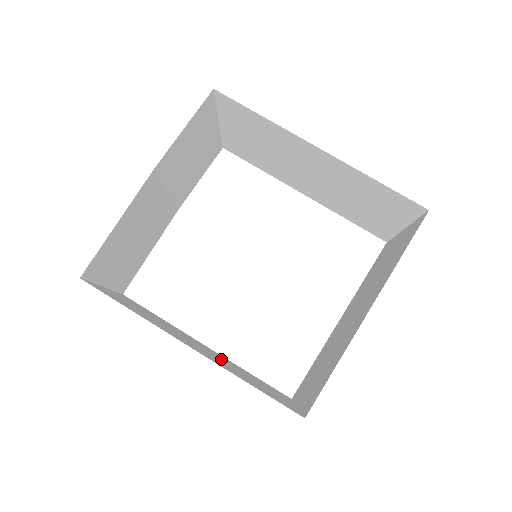
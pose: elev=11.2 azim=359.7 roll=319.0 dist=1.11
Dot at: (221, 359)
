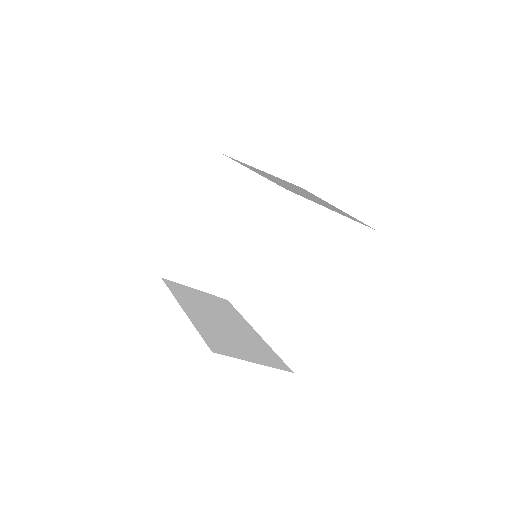
Dot at: (234, 331)
